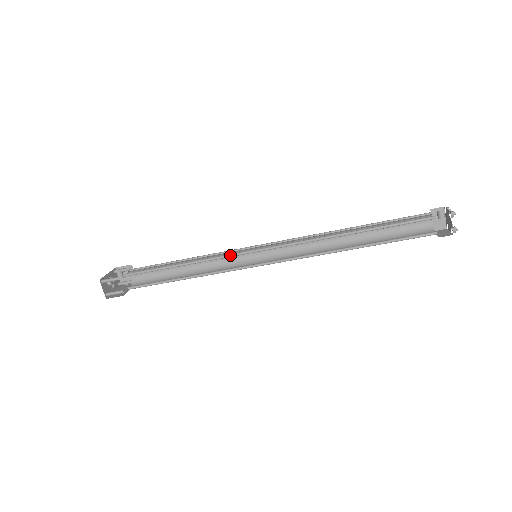
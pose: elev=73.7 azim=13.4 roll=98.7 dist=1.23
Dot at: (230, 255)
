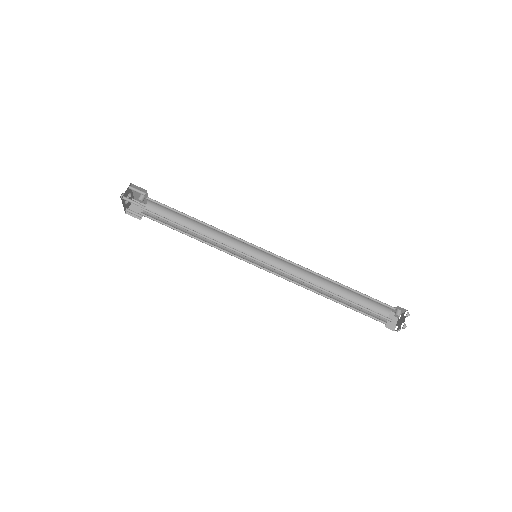
Dot at: (240, 240)
